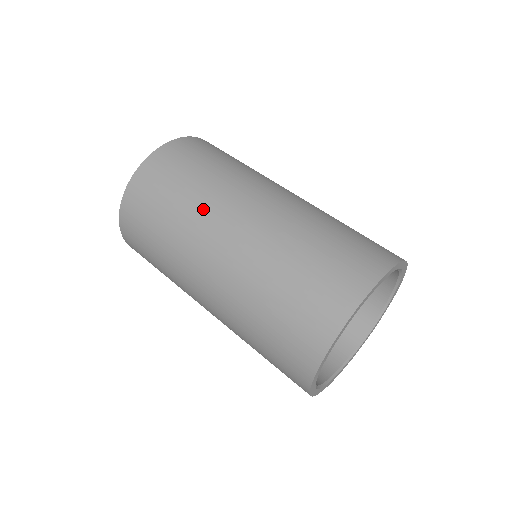
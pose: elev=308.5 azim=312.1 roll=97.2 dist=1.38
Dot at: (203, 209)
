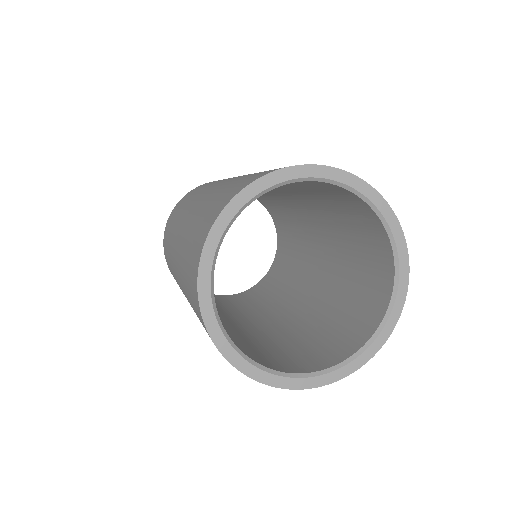
Dot at: occluded
